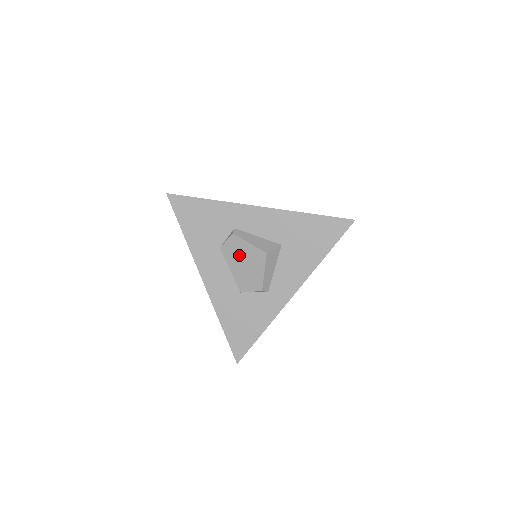
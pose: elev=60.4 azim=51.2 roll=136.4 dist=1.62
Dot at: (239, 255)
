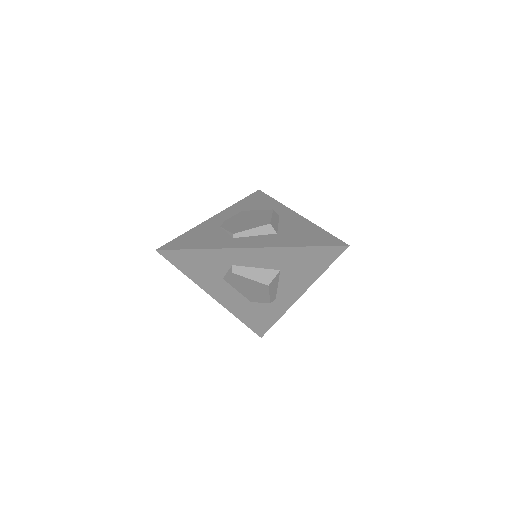
Dot at: (243, 284)
